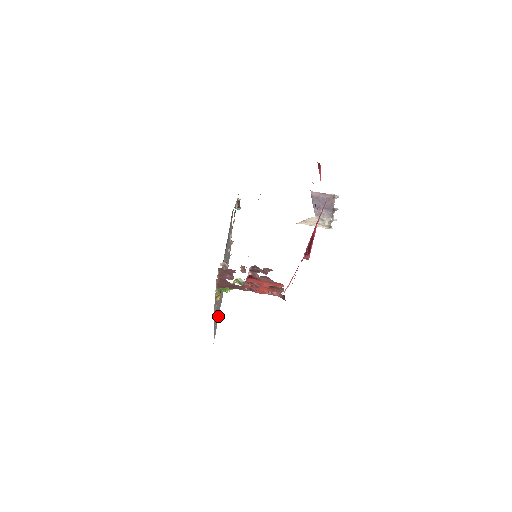
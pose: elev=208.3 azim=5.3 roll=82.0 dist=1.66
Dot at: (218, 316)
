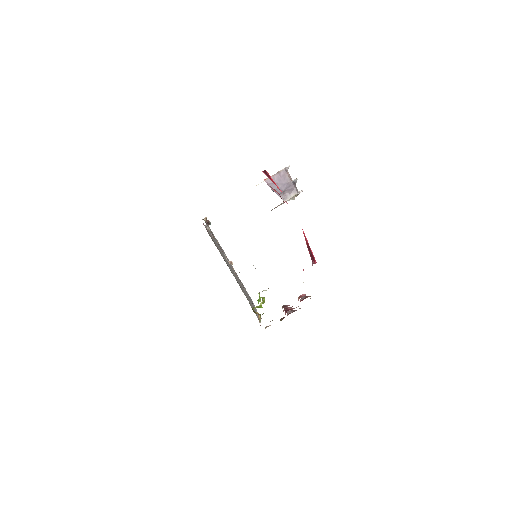
Dot at: (244, 288)
